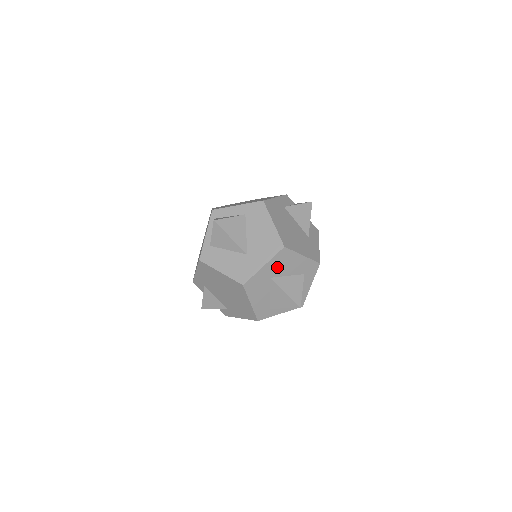
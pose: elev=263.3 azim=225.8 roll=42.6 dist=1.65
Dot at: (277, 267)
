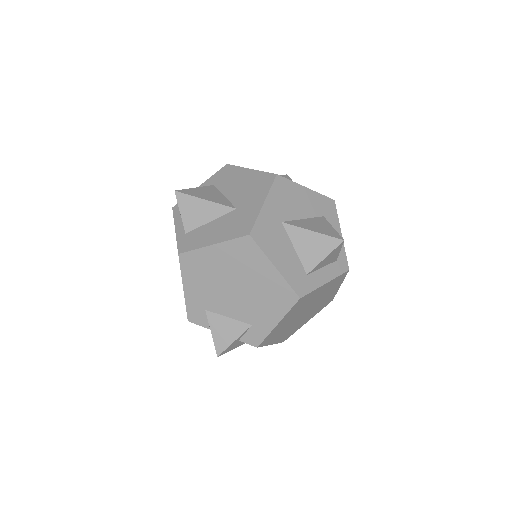
Dot at: (282, 205)
